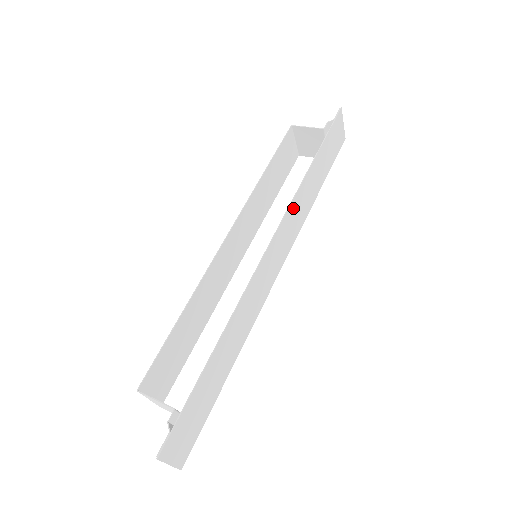
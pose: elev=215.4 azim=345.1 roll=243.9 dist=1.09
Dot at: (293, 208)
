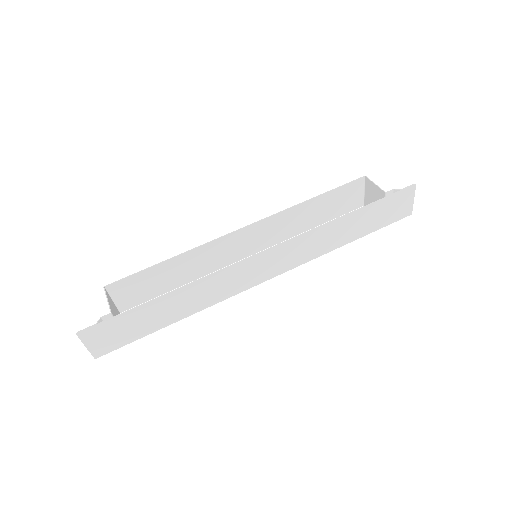
Dot at: (307, 238)
